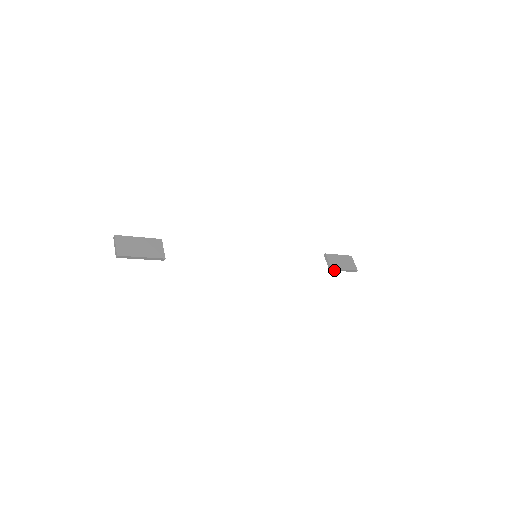
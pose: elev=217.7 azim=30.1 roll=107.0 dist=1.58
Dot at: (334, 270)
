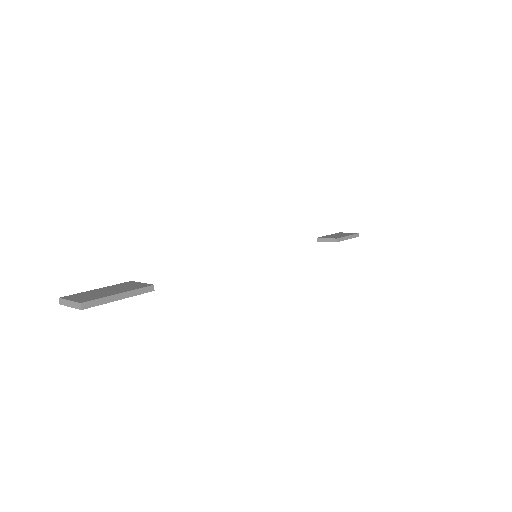
Dot at: occluded
